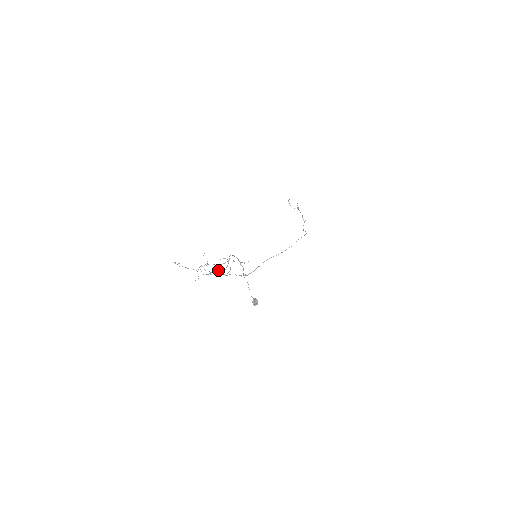
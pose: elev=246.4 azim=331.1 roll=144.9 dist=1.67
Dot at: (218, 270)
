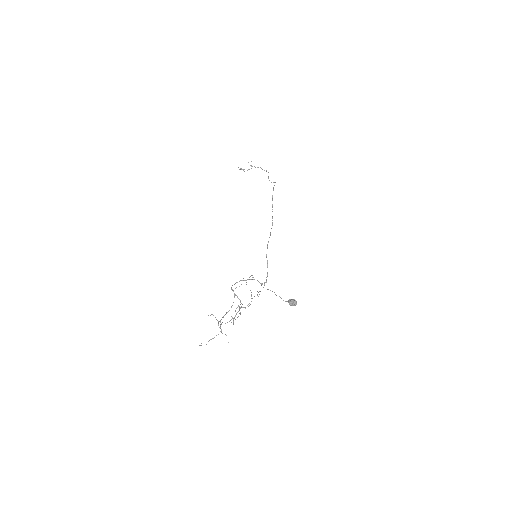
Dot at: occluded
